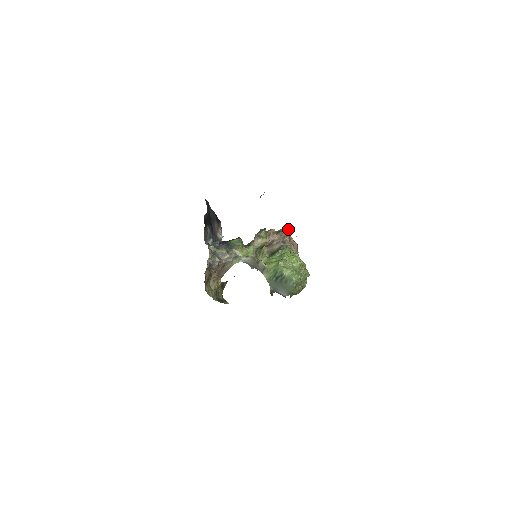
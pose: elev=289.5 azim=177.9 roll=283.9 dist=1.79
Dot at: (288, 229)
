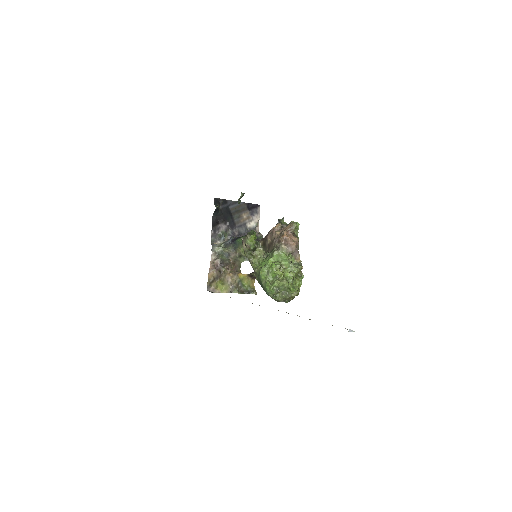
Dot at: (291, 224)
